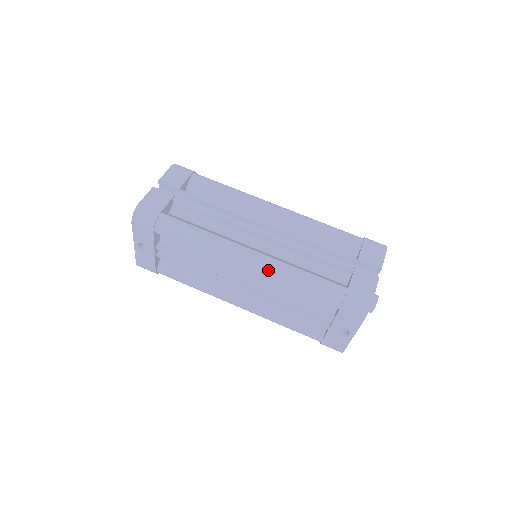
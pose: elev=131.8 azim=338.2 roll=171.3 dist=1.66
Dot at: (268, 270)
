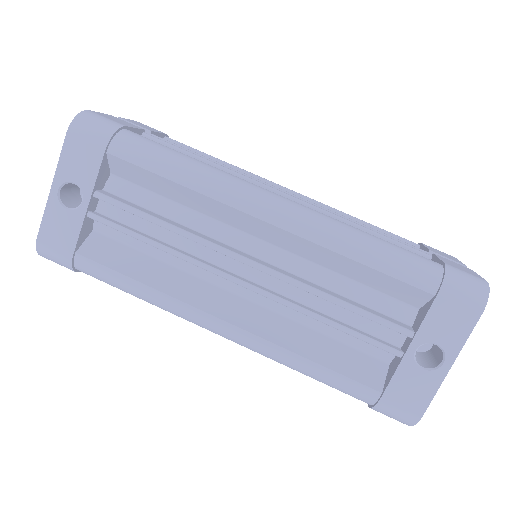
Dot at: (311, 222)
